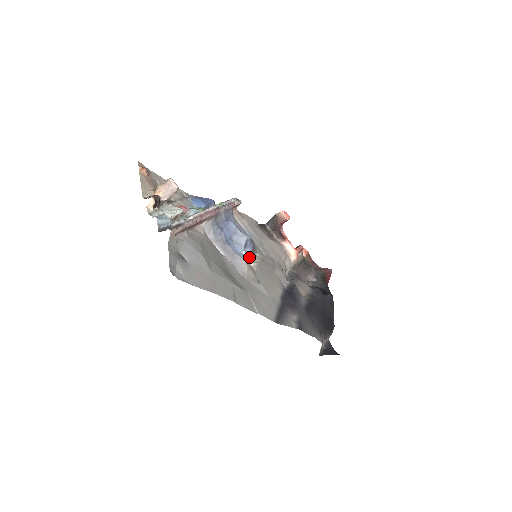
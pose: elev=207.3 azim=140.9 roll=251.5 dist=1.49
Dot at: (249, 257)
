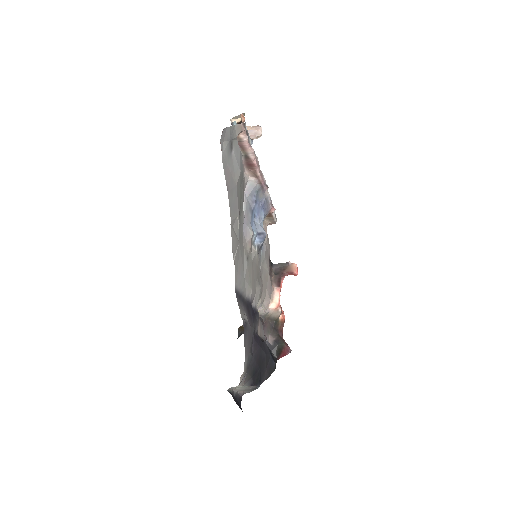
Dot at: (254, 243)
